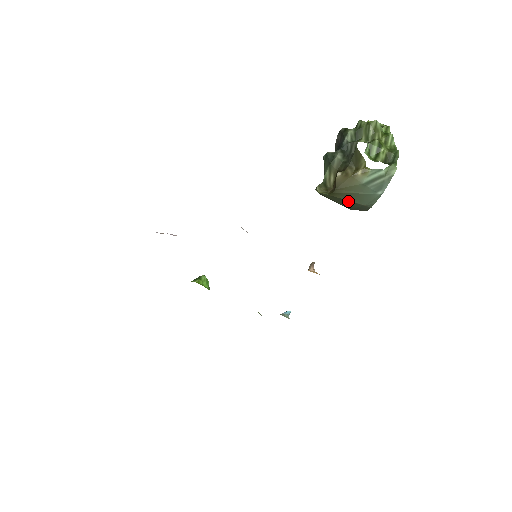
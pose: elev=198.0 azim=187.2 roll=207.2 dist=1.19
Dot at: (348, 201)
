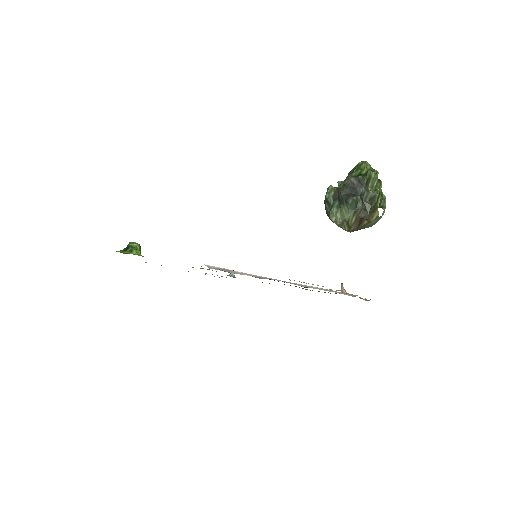
Dot at: occluded
